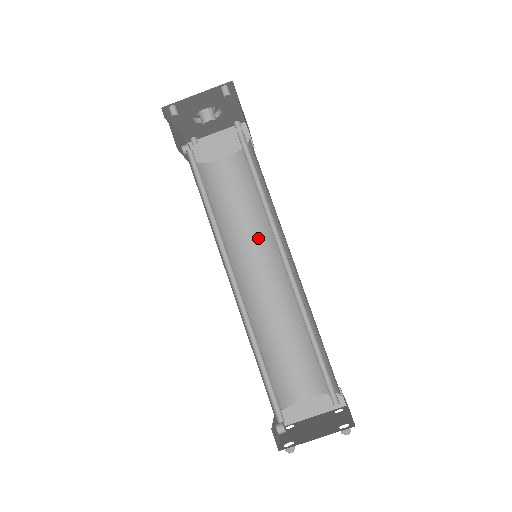
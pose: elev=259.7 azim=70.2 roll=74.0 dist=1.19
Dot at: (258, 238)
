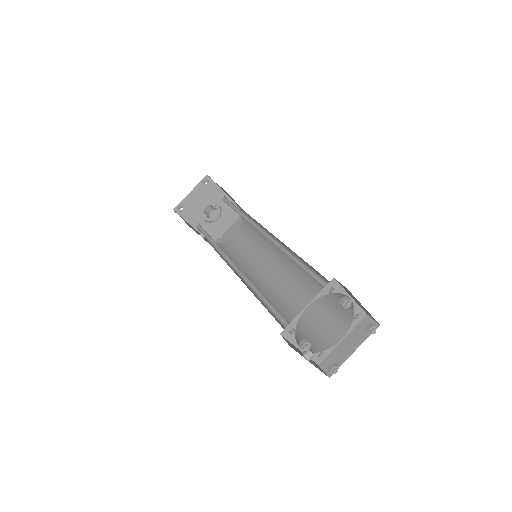
Dot at: (267, 259)
